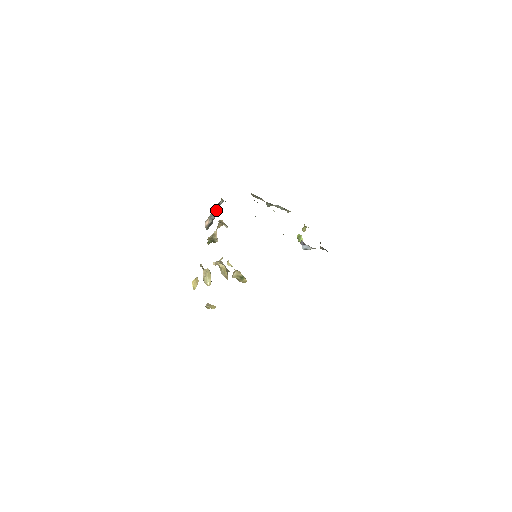
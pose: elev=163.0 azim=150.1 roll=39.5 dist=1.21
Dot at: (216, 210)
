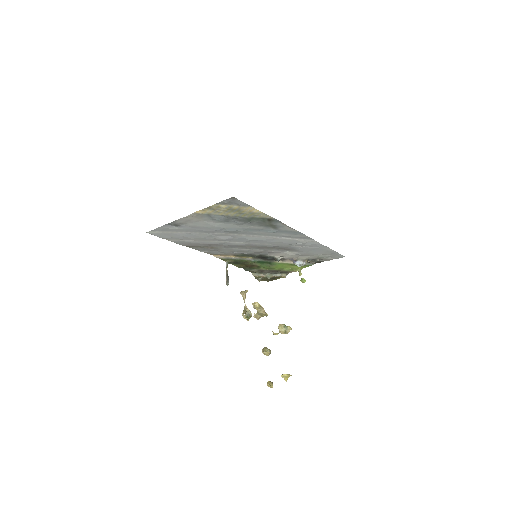
Dot at: (227, 270)
